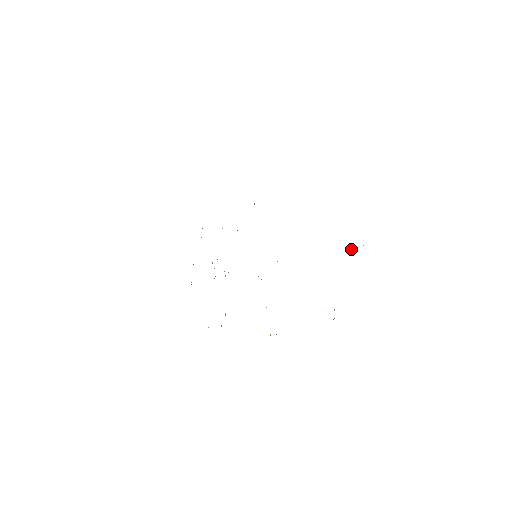
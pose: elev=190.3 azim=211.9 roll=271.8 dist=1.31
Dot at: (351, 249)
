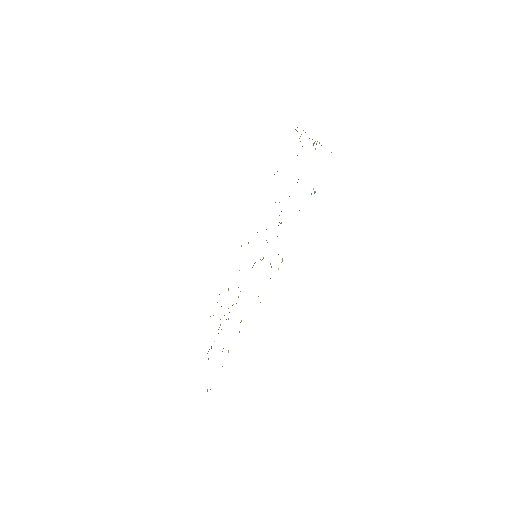
Dot at: occluded
